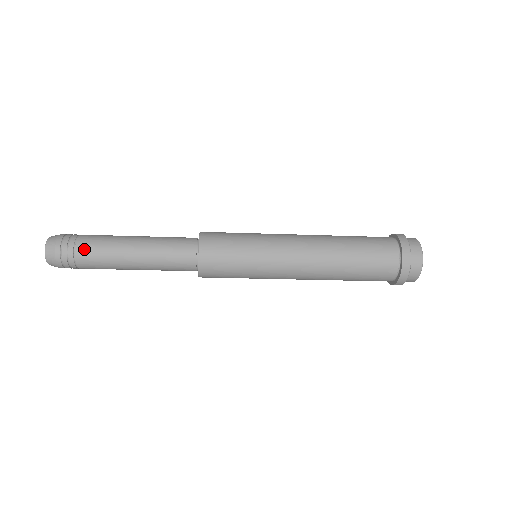
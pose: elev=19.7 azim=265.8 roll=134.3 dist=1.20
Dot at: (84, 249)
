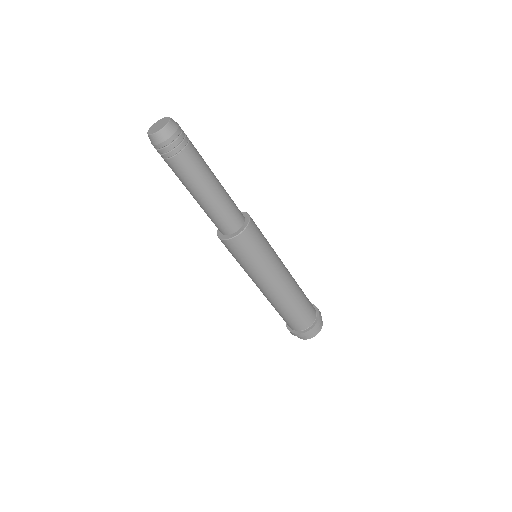
Dot at: (191, 153)
